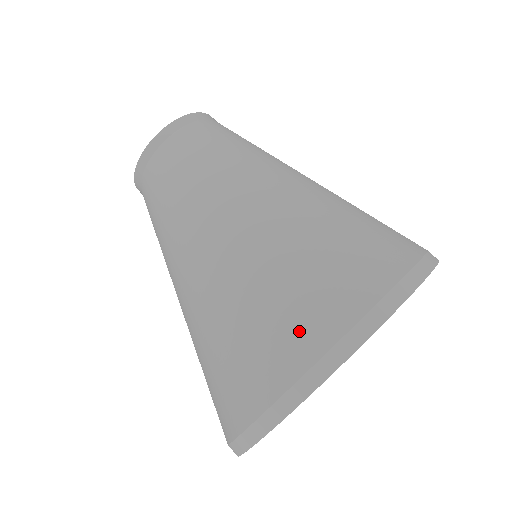
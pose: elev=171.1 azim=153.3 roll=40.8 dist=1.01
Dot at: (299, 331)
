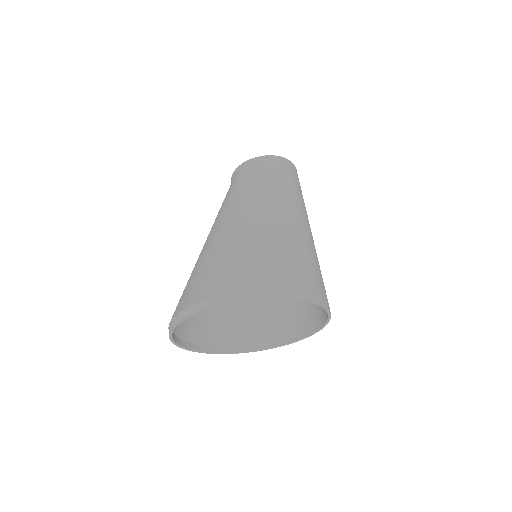
Dot at: (180, 302)
